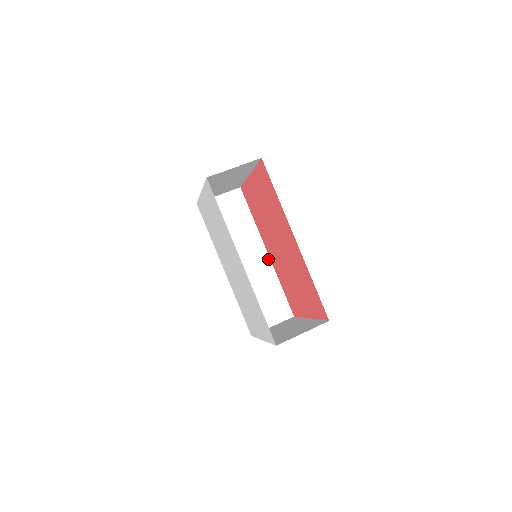
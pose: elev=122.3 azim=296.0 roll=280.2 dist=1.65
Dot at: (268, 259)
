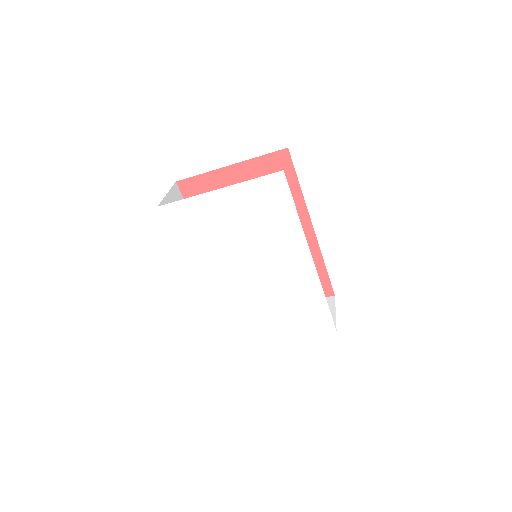
Dot at: occluded
